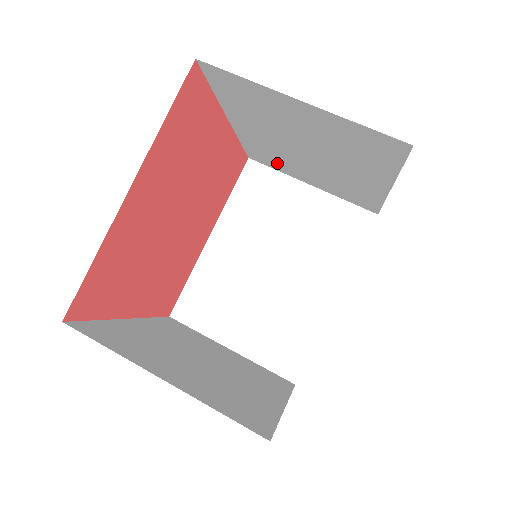
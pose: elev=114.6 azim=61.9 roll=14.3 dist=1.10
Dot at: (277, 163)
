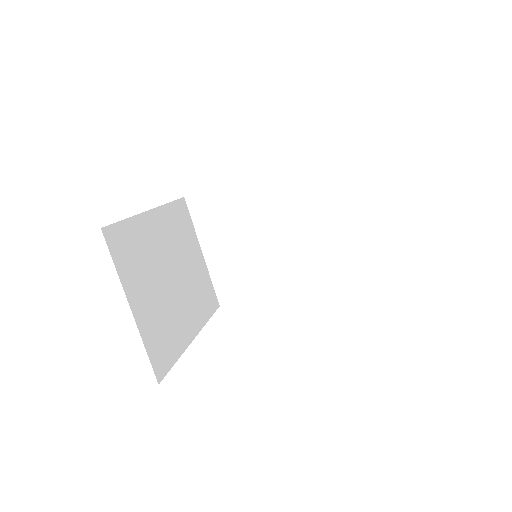
Dot at: occluded
